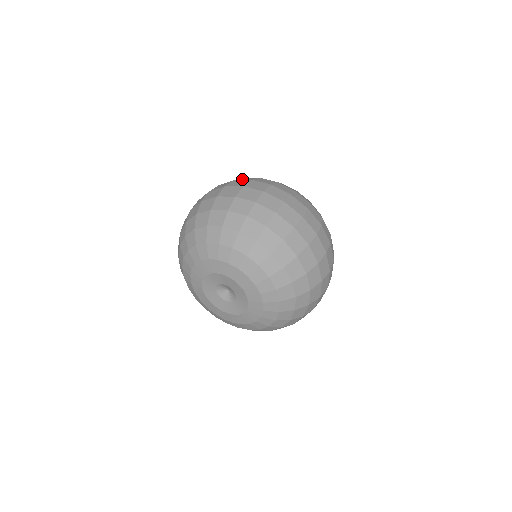
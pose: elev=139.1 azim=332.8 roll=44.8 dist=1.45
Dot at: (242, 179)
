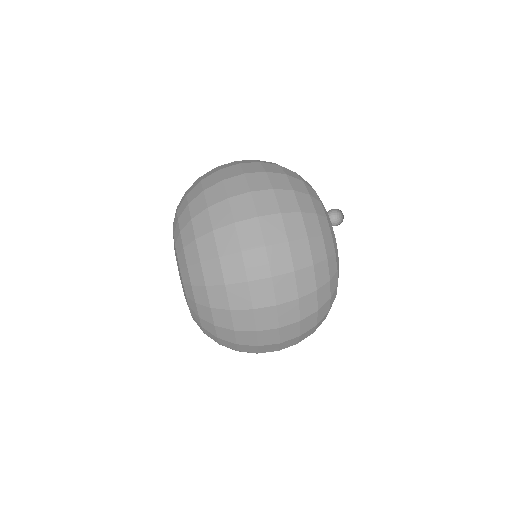
Dot at: (288, 222)
